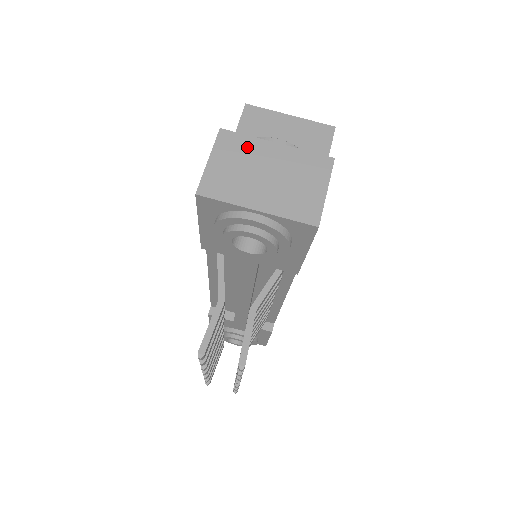
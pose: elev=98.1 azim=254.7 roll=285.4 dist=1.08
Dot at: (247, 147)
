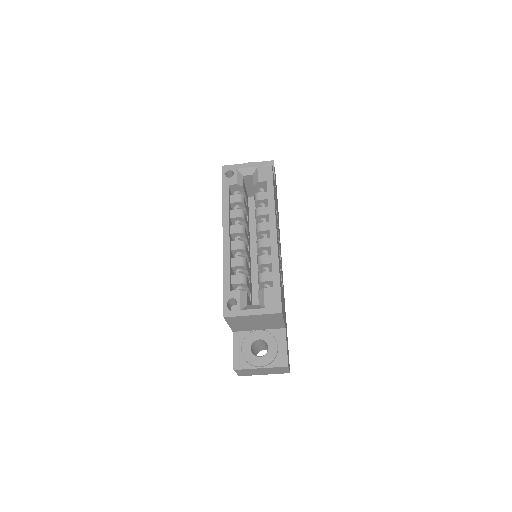
Dot at: (249, 370)
